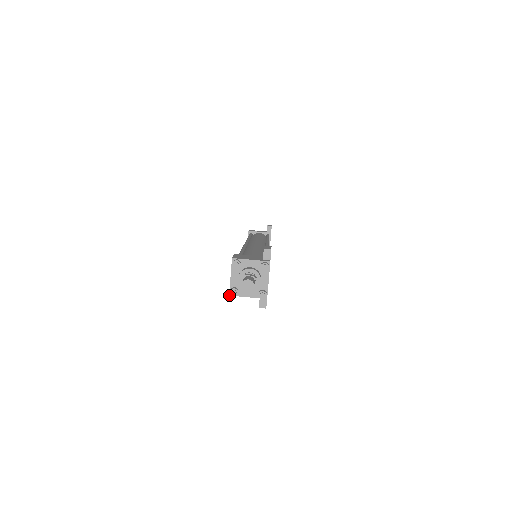
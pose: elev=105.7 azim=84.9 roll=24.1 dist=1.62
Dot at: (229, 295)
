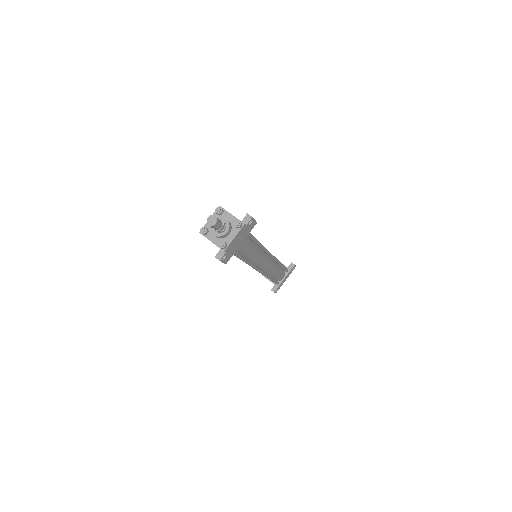
Dot at: (199, 232)
